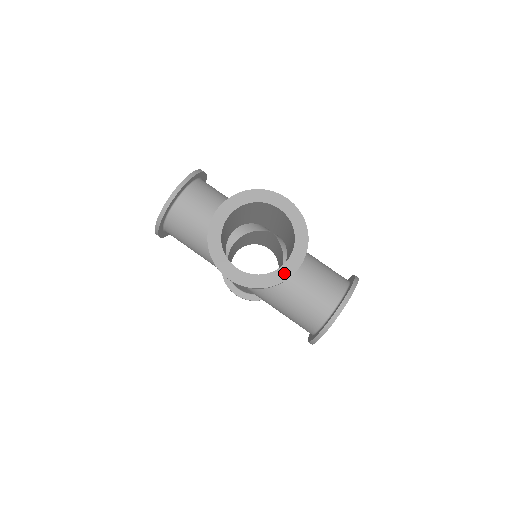
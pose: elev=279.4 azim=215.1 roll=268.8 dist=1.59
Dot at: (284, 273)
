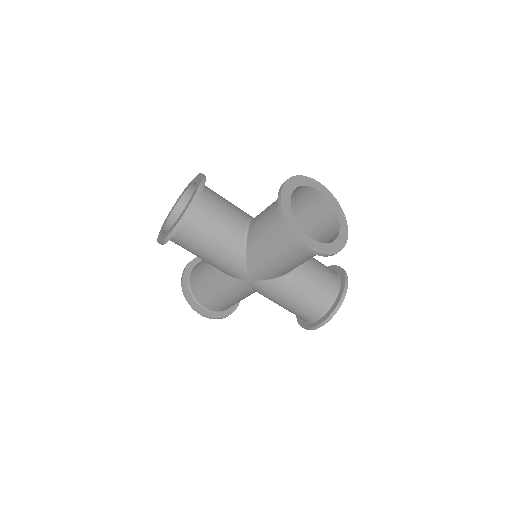
Dot at: (191, 199)
